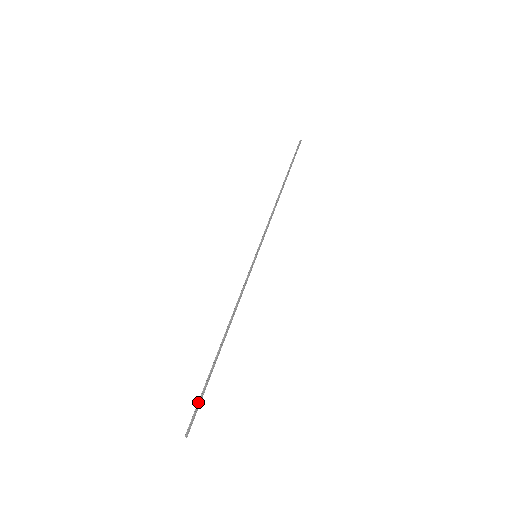
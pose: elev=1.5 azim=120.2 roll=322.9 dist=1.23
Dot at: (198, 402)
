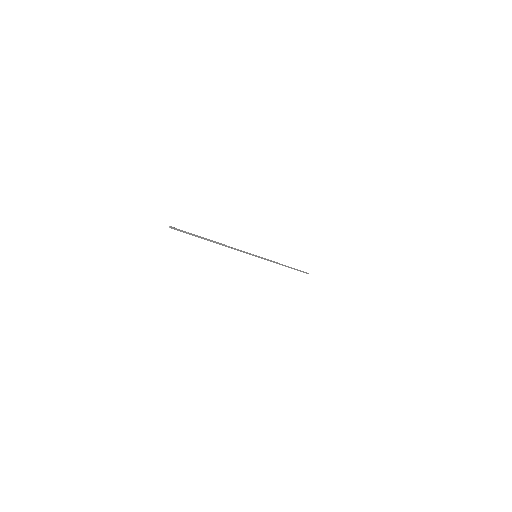
Dot at: (186, 232)
